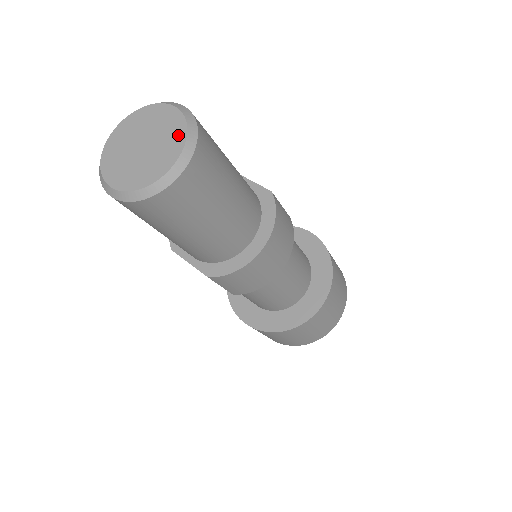
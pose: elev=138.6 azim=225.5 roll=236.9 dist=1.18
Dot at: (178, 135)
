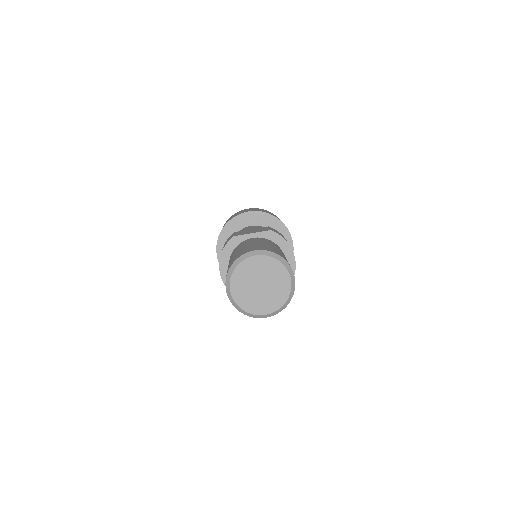
Dot at: (277, 267)
